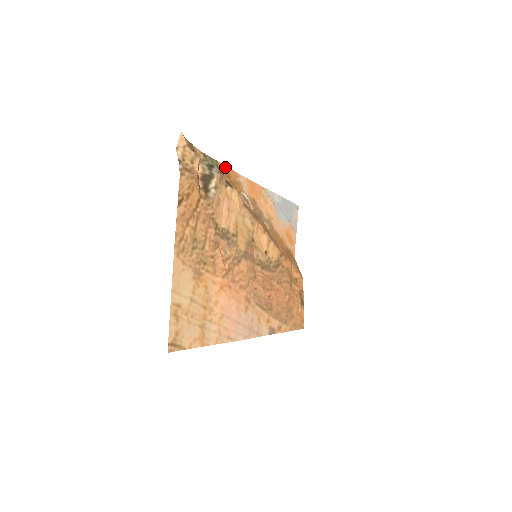
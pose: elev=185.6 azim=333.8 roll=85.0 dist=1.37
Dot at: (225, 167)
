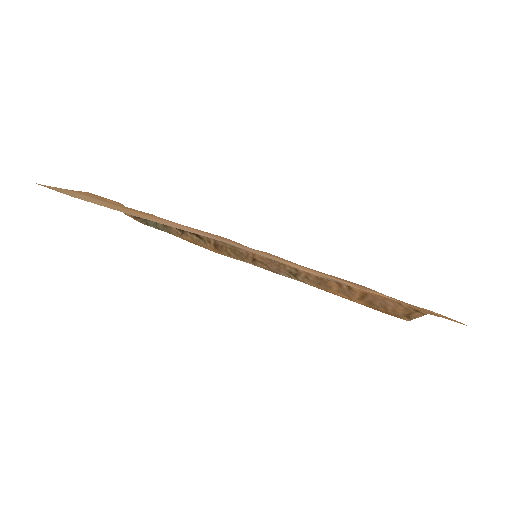
Dot at: (188, 241)
